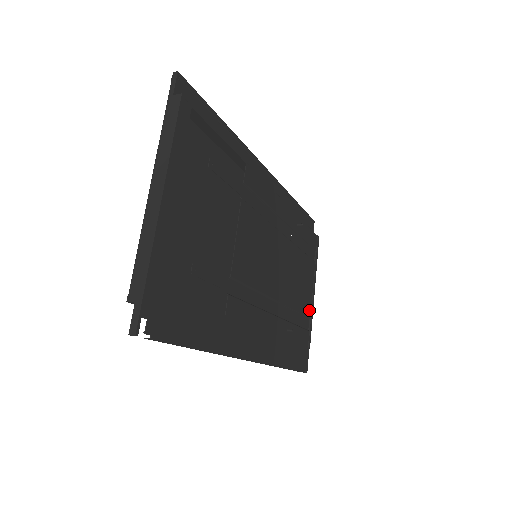
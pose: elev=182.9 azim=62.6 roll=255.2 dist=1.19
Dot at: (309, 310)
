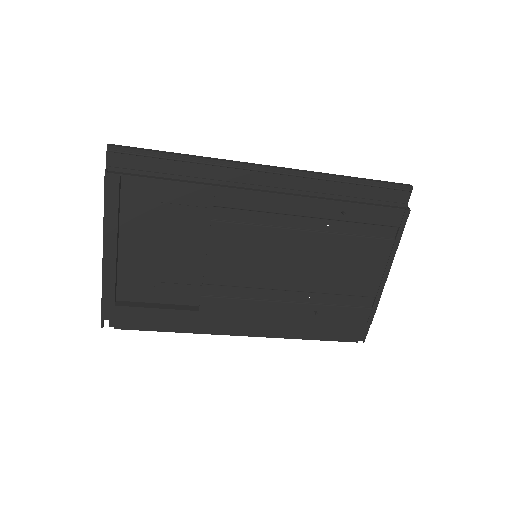
Dot at: (373, 290)
